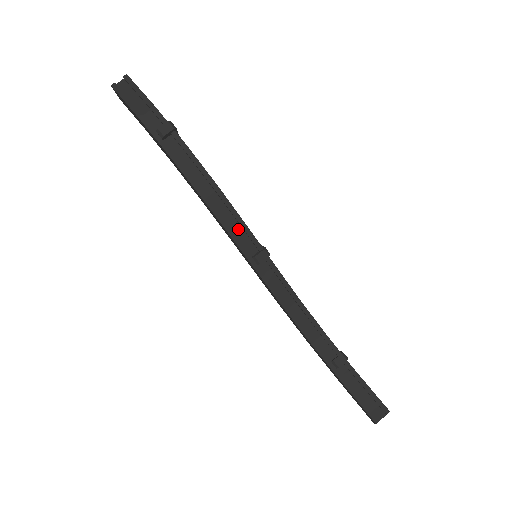
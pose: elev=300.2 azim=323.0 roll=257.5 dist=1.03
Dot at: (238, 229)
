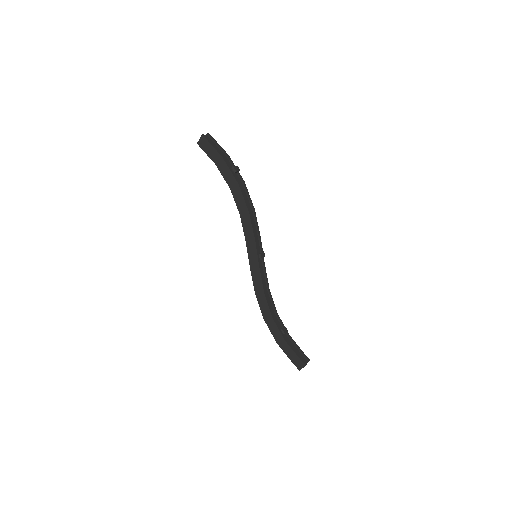
Dot at: (256, 236)
